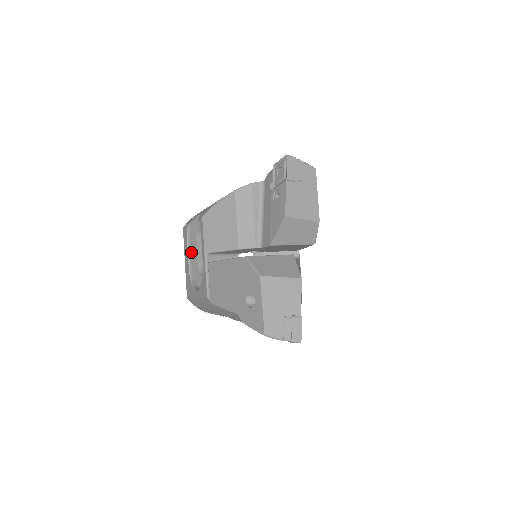
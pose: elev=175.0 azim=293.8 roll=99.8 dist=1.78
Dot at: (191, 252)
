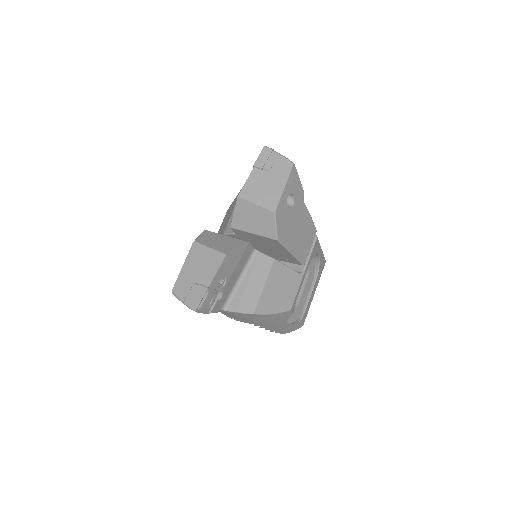
Dot at: occluded
